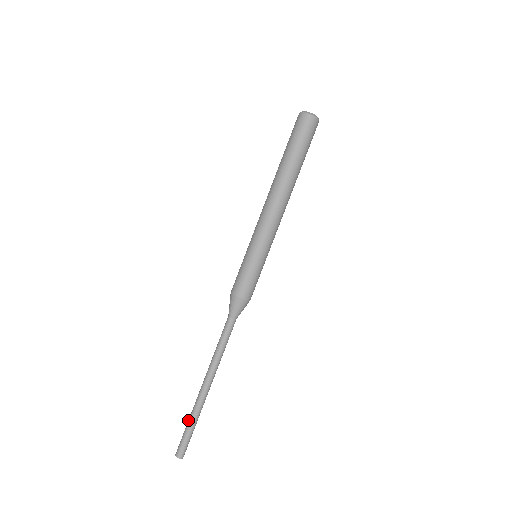
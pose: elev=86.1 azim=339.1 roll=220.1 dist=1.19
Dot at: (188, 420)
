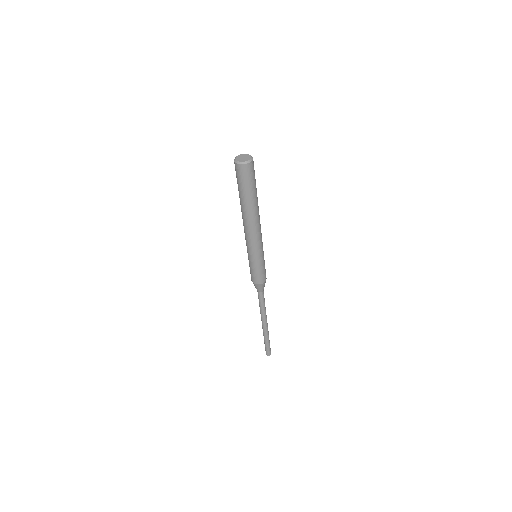
Dot at: (264, 339)
